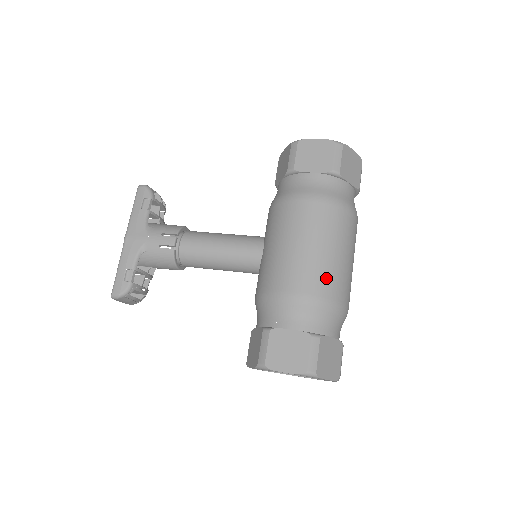
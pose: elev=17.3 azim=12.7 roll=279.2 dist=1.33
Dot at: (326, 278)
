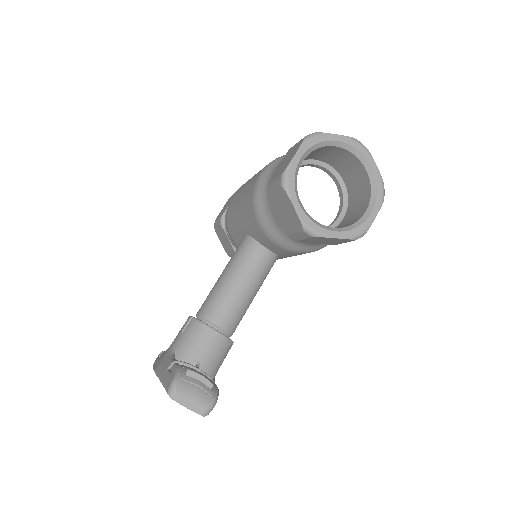
Dot at: occluded
